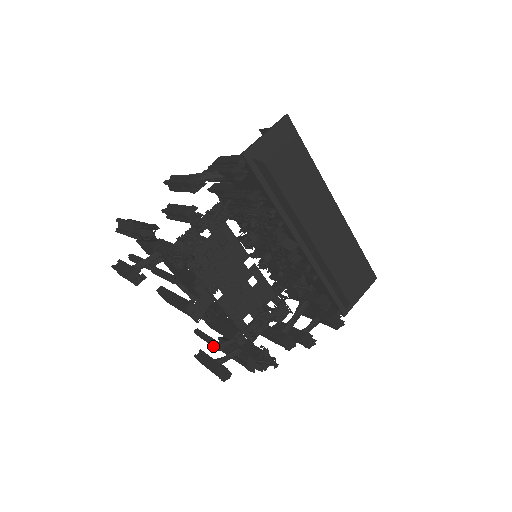
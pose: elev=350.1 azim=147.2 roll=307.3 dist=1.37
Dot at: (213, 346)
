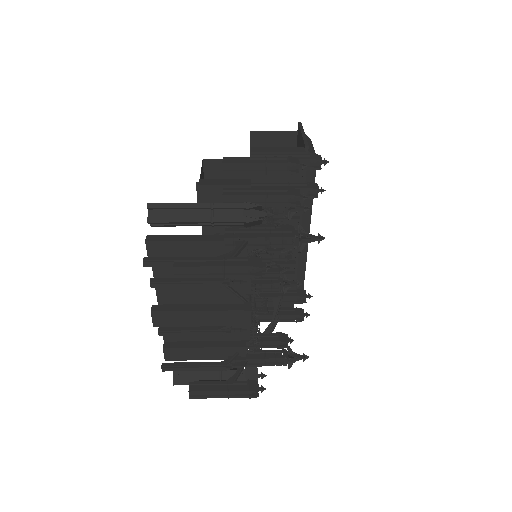
Dot at: (211, 370)
